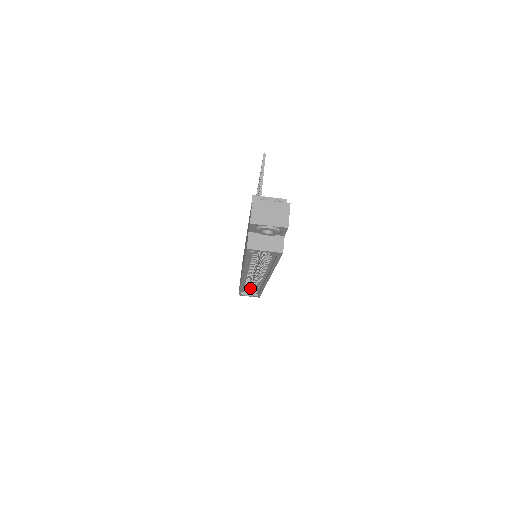
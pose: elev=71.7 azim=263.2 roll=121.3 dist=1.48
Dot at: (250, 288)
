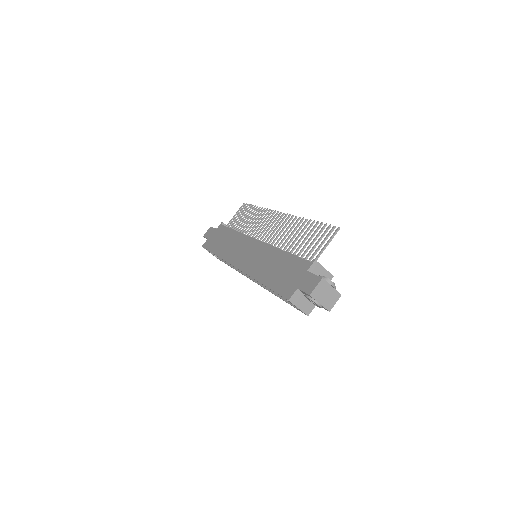
Dot at: occluded
